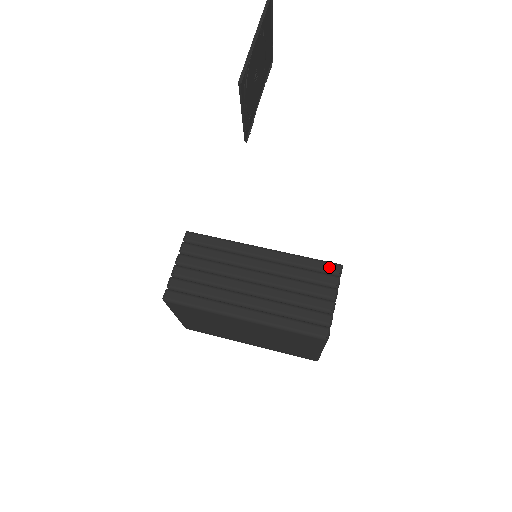
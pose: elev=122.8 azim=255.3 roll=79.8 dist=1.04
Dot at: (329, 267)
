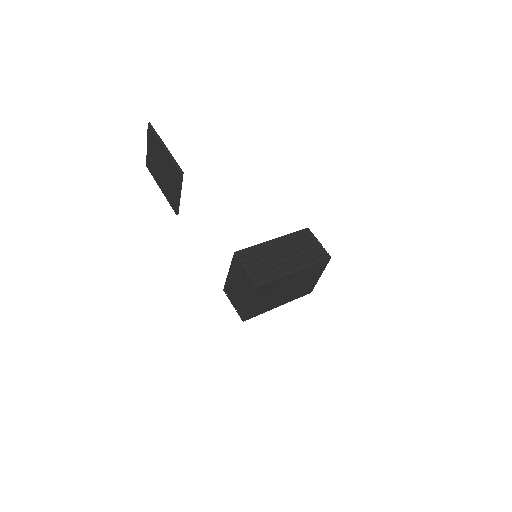
Dot at: (305, 231)
